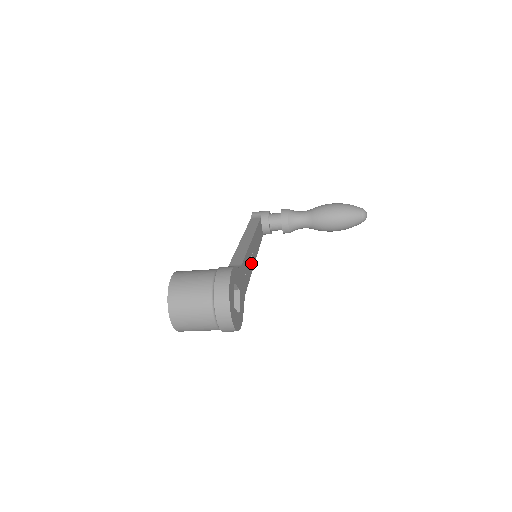
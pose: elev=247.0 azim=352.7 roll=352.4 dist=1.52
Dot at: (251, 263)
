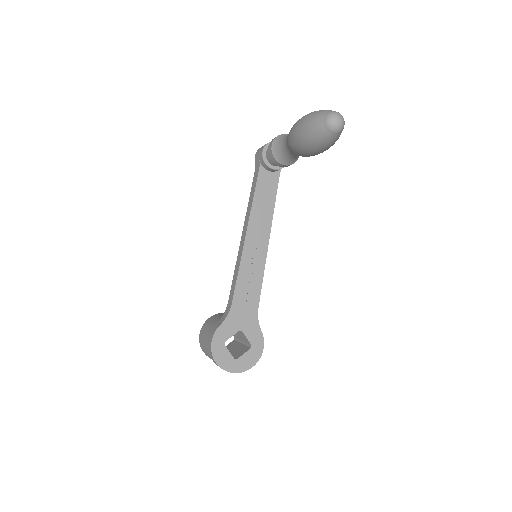
Dot at: (258, 263)
